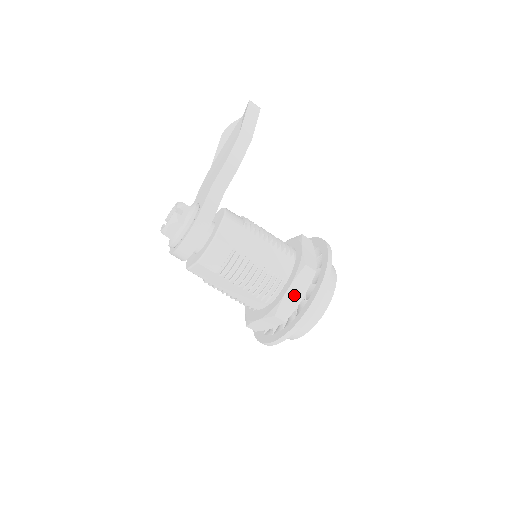
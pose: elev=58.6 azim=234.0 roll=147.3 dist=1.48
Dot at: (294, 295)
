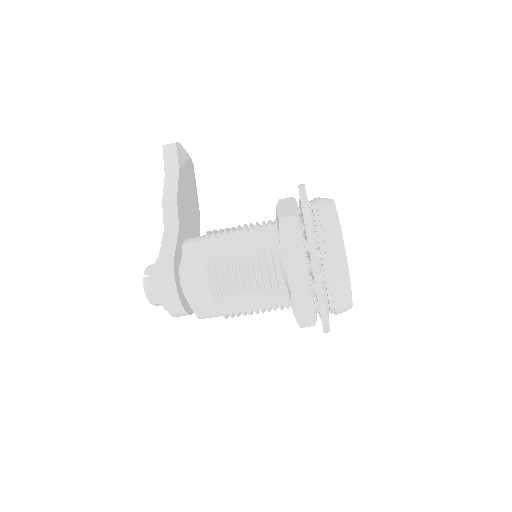
Dot at: (293, 256)
